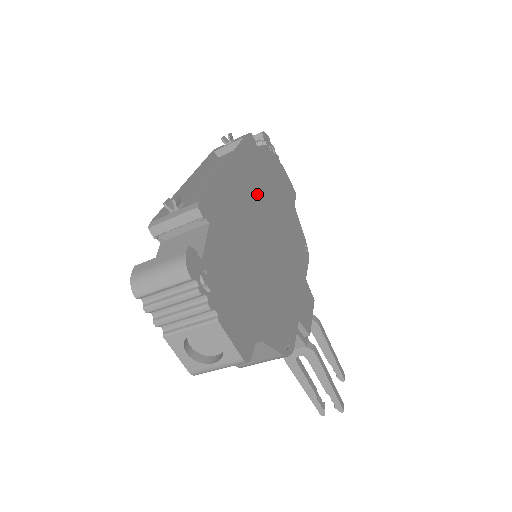
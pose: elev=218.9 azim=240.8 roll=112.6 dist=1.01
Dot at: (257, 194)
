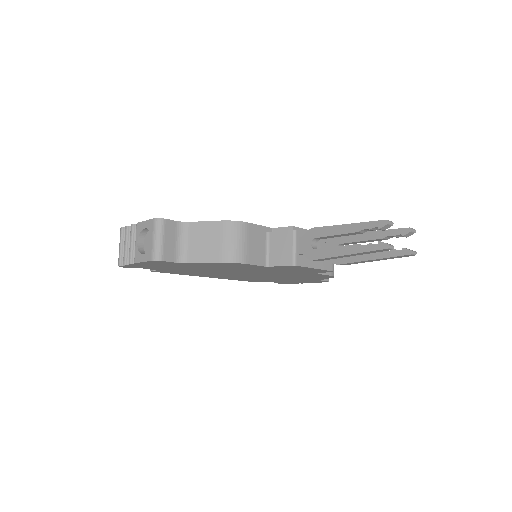
Dot at: occluded
